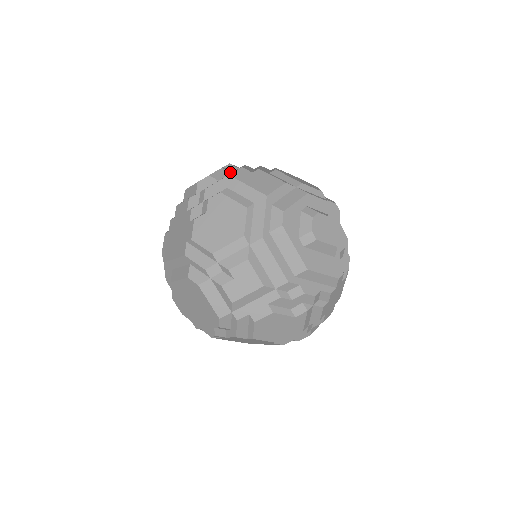
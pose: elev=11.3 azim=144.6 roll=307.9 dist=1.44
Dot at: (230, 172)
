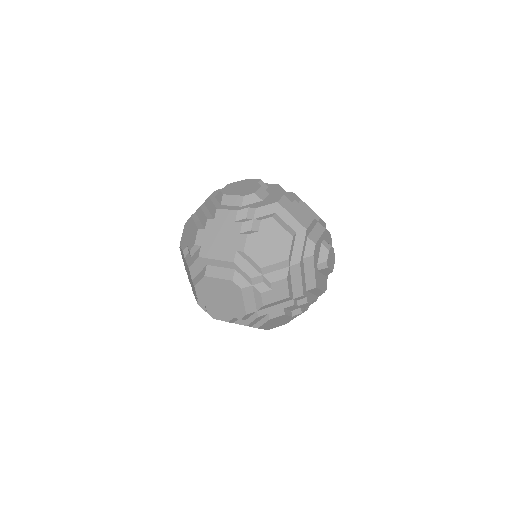
Dot at: (268, 193)
